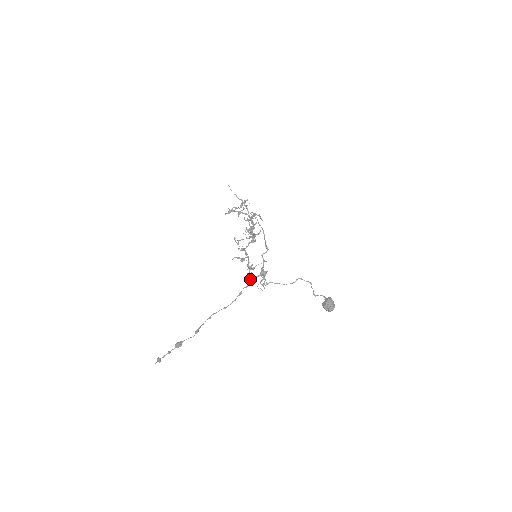
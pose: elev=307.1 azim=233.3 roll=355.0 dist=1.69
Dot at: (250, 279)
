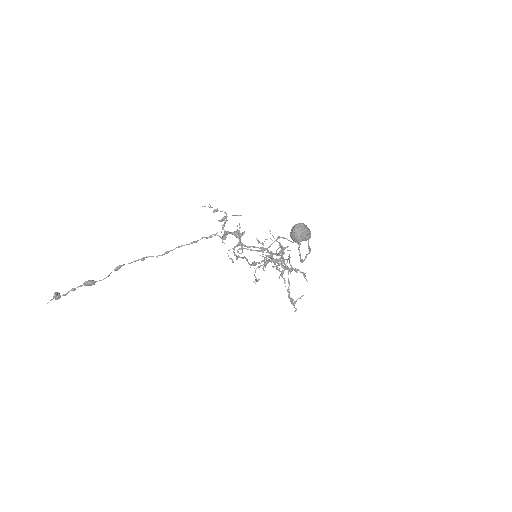
Dot at: (216, 233)
